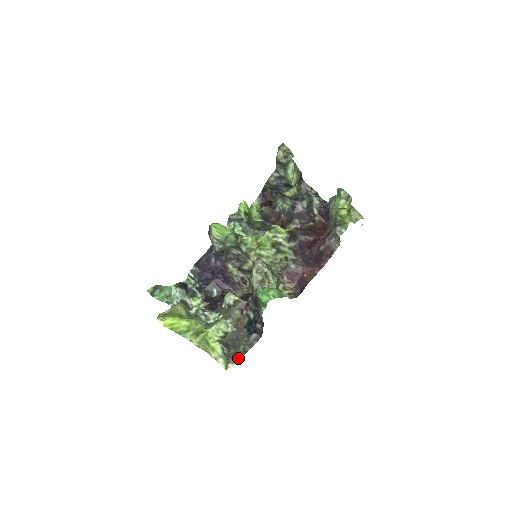
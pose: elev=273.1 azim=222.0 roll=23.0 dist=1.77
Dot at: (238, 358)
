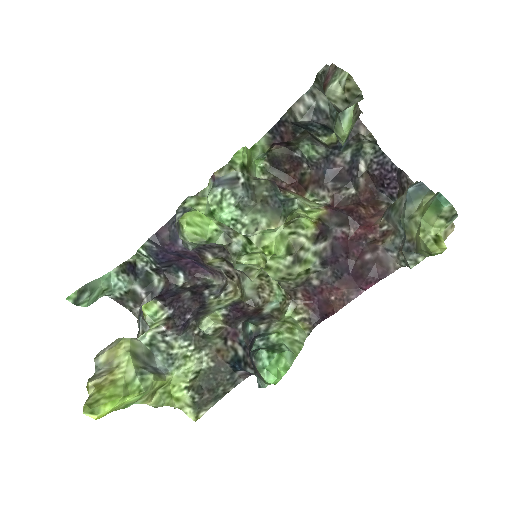
Dot at: (214, 402)
